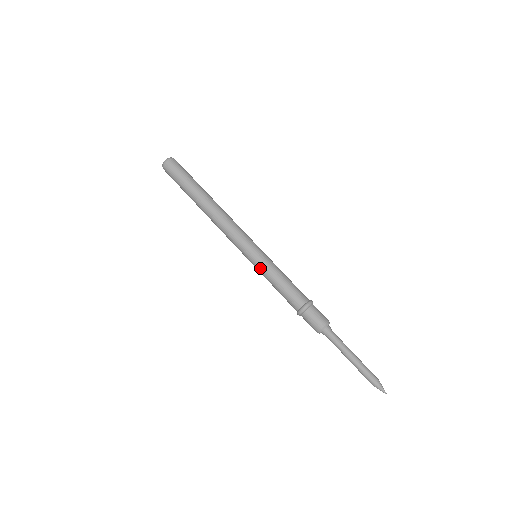
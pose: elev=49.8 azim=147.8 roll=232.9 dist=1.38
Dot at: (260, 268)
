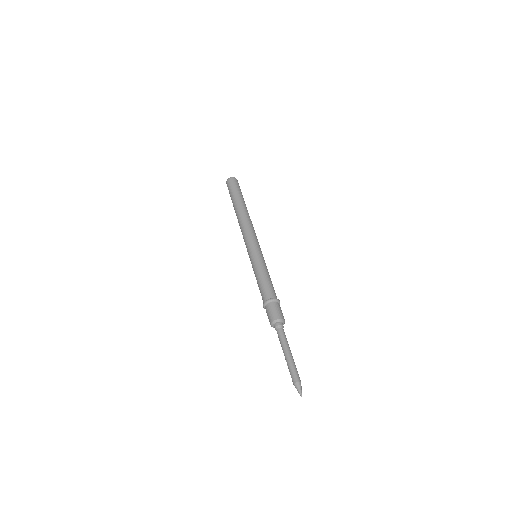
Dot at: (257, 260)
